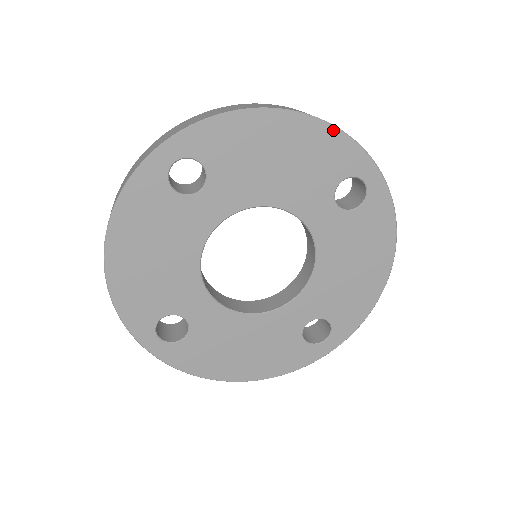
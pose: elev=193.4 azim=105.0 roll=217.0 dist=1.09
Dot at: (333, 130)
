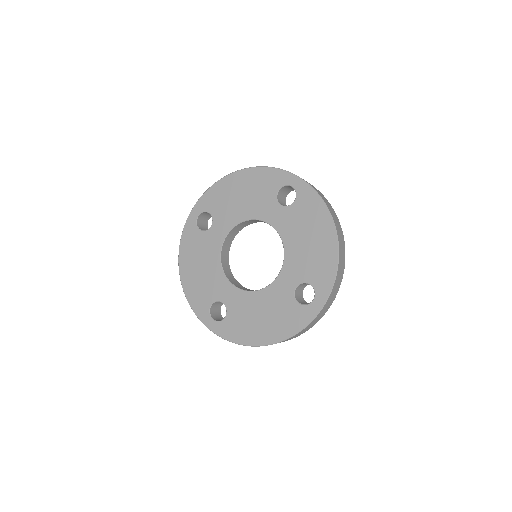
Dot at: (262, 169)
